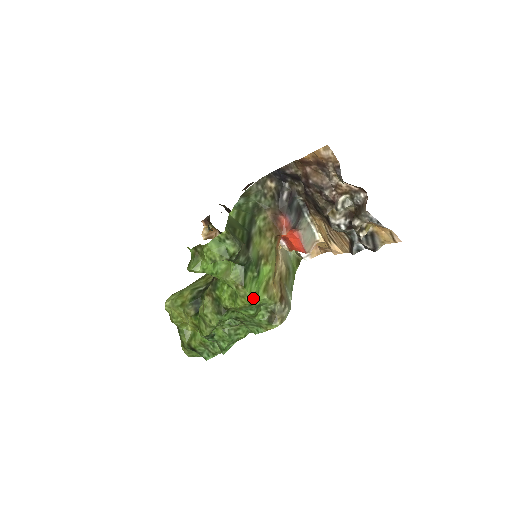
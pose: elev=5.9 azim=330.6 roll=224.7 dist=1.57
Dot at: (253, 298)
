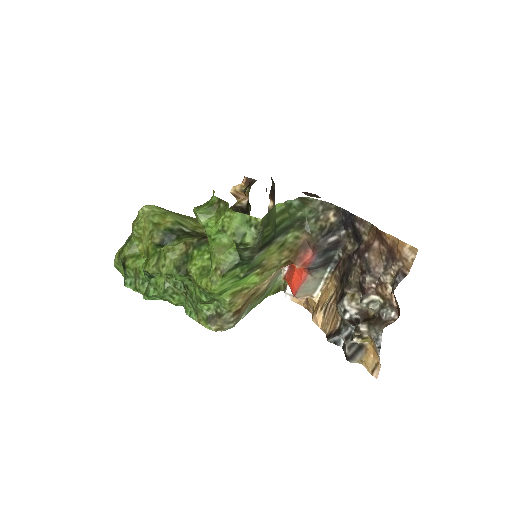
Dot at: (218, 291)
